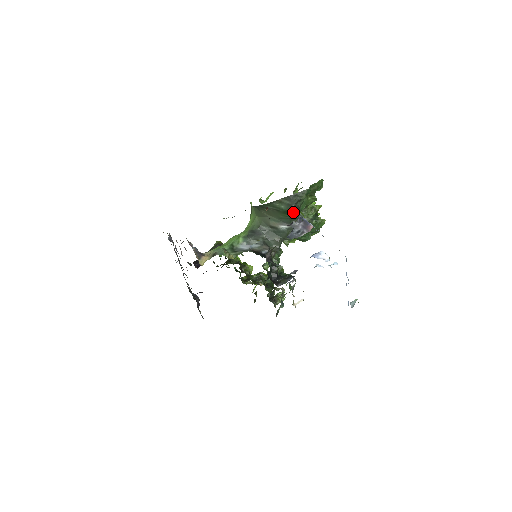
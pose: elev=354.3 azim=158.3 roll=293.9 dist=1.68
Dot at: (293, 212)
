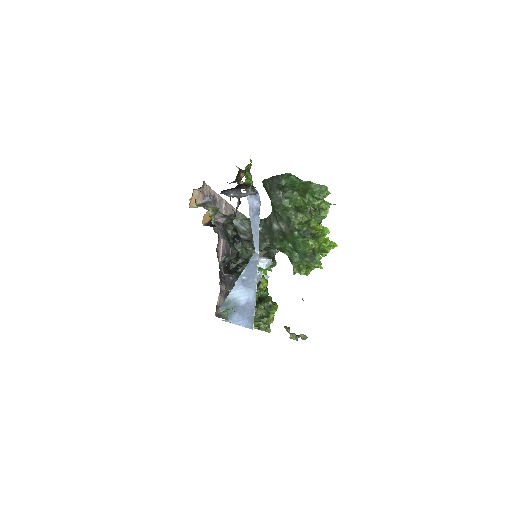
Dot at: (270, 197)
